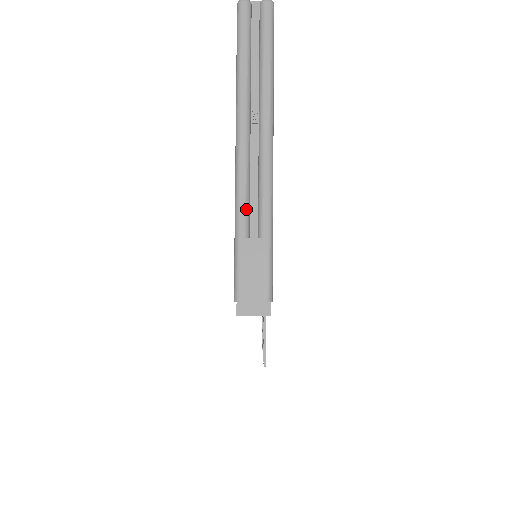
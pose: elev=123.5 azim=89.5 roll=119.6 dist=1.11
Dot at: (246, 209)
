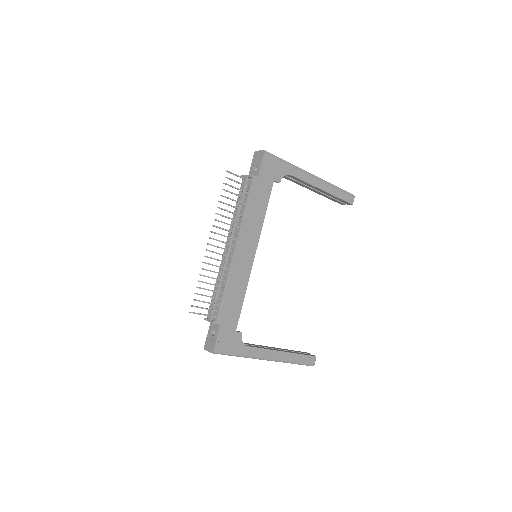
Dot at: occluded
